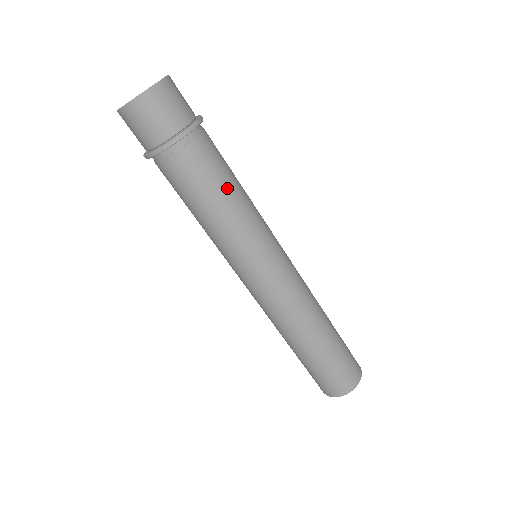
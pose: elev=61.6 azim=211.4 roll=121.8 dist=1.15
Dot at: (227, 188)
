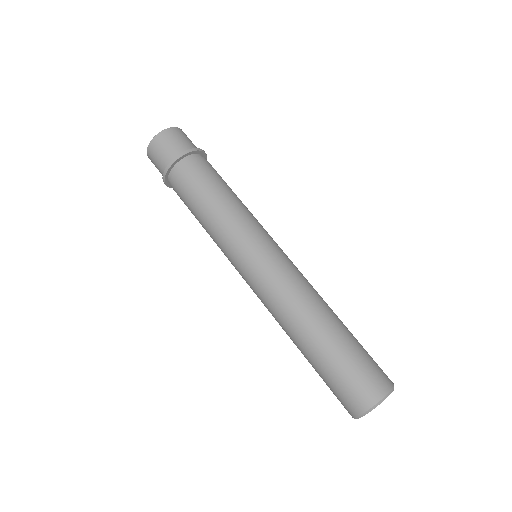
Dot at: (213, 193)
